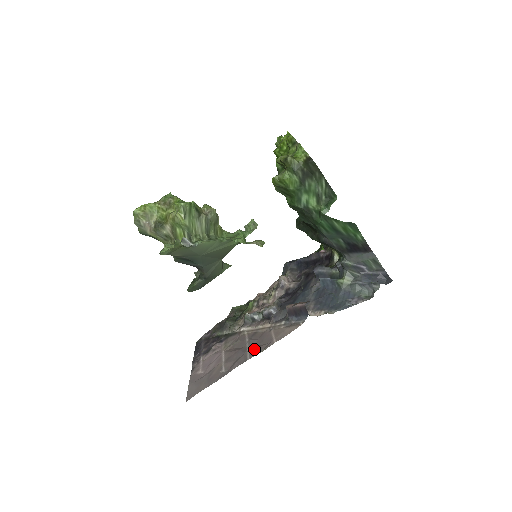
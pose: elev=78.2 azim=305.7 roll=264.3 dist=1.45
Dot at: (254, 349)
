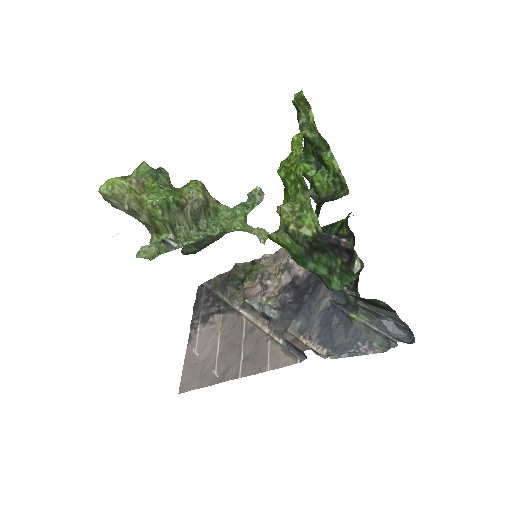
Dot at: (247, 363)
